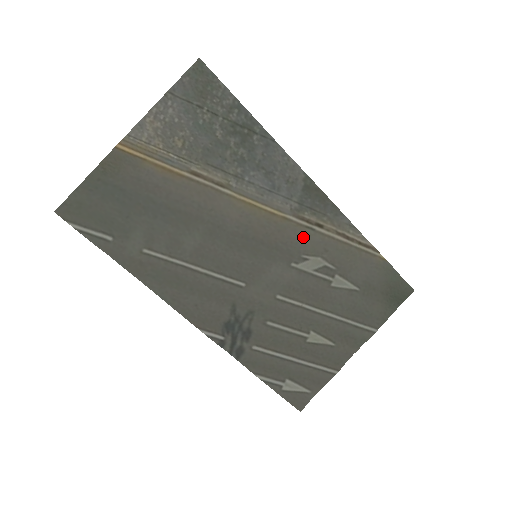
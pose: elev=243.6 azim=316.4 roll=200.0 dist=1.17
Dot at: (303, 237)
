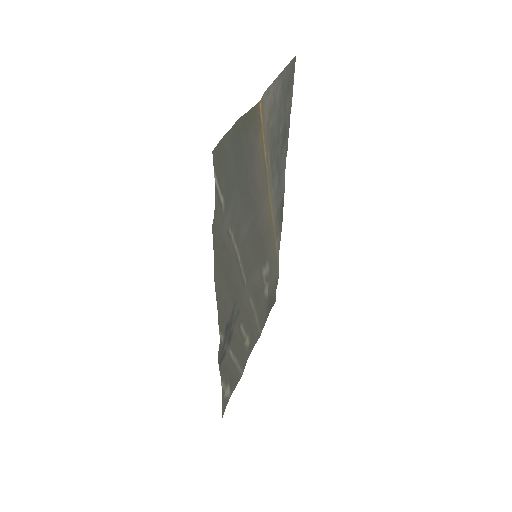
Dot at: (271, 245)
